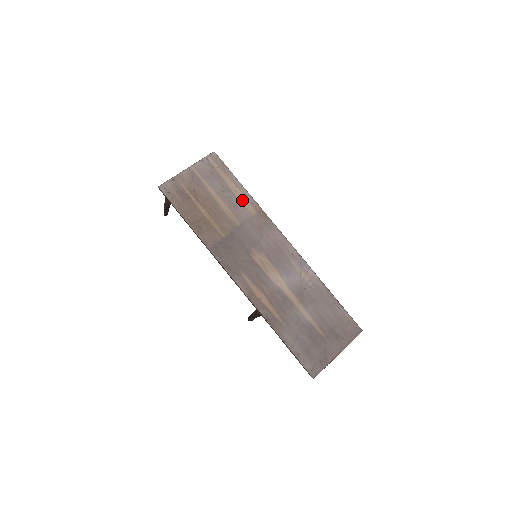
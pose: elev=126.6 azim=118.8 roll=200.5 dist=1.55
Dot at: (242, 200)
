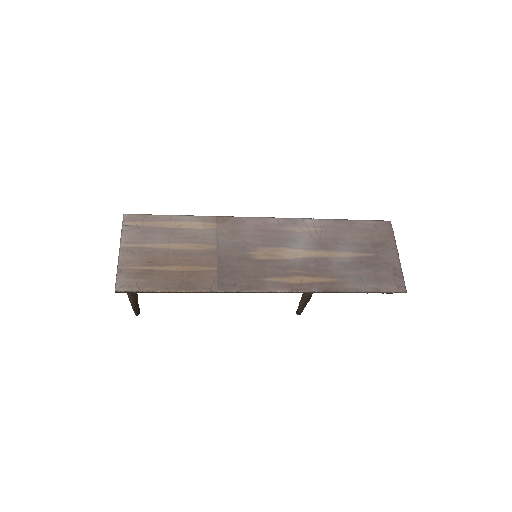
Dot at: (193, 226)
